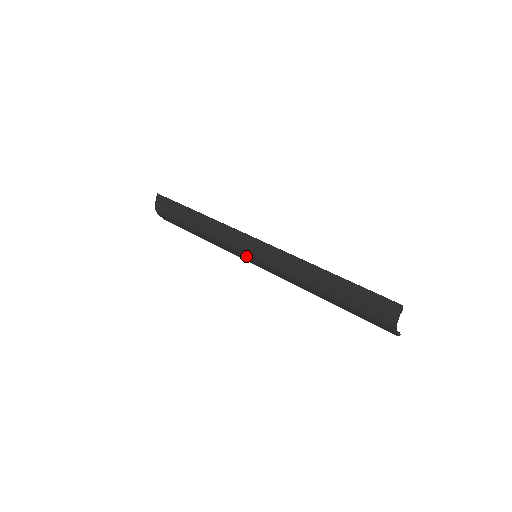
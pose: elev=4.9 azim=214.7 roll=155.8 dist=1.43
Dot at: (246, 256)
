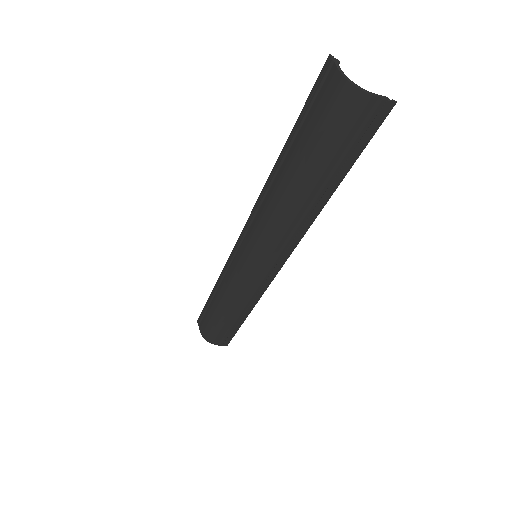
Dot at: (249, 267)
